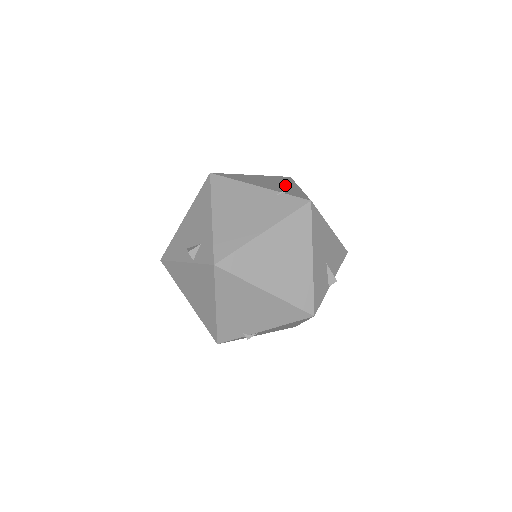
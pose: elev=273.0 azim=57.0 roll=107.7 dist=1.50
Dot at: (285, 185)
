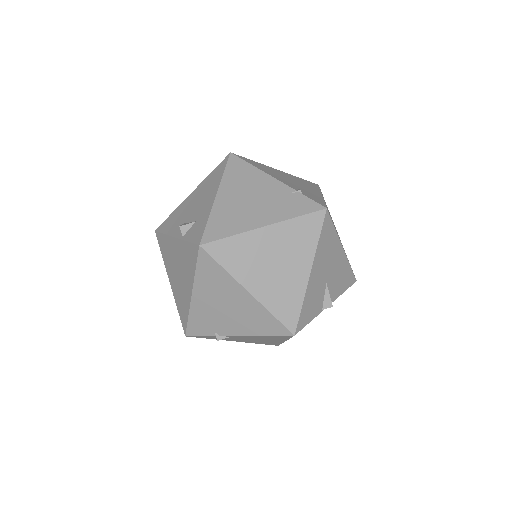
Dot at: (307, 188)
